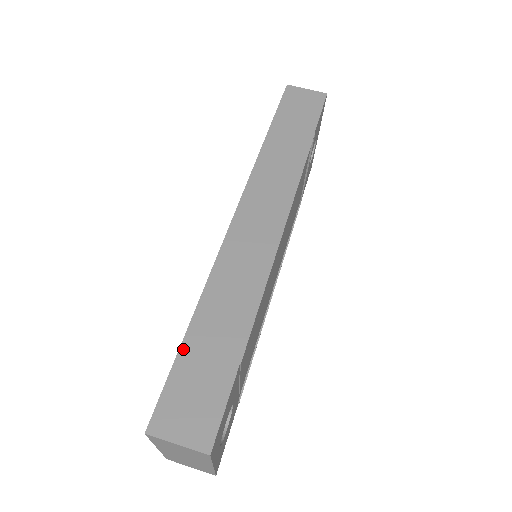
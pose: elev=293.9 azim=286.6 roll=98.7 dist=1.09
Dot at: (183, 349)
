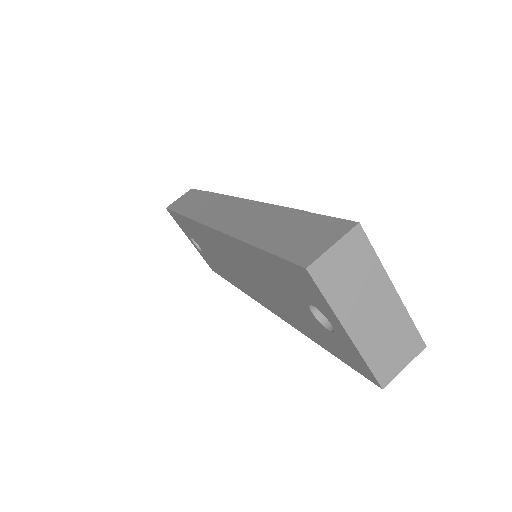
Dot at: (266, 248)
